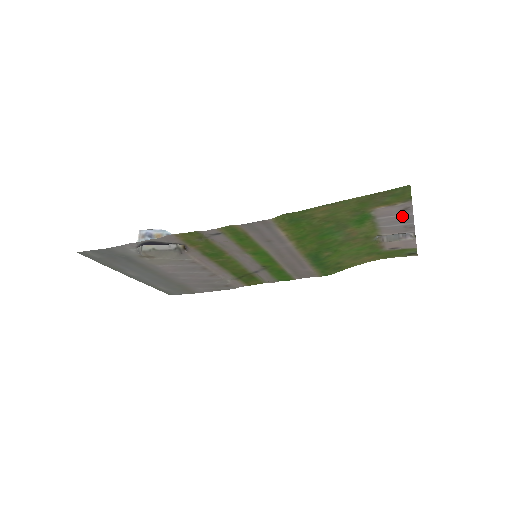
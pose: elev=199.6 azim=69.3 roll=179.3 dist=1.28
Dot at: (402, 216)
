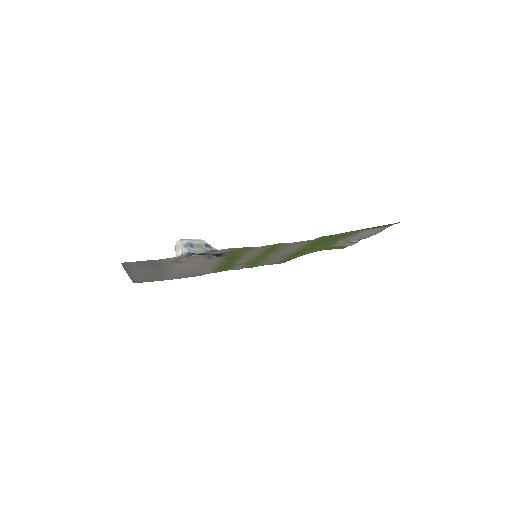
Dot at: (373, 233)
